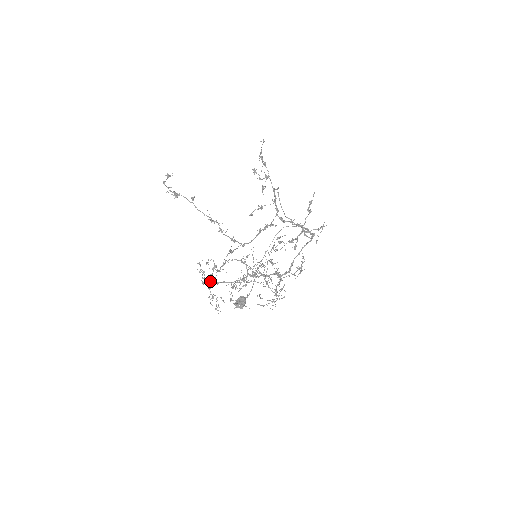
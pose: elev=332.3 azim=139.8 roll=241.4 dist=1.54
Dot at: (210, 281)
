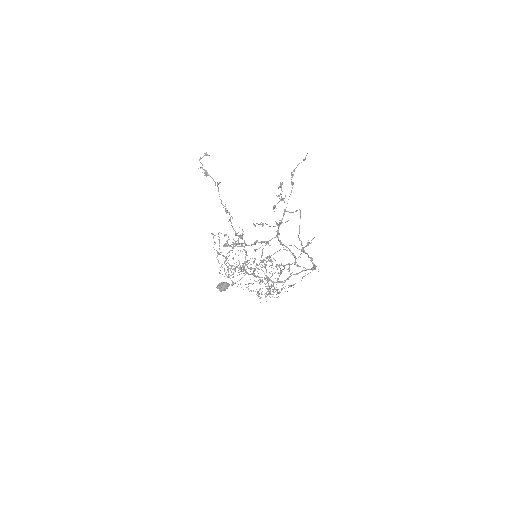
Dot at: (218, 252)
